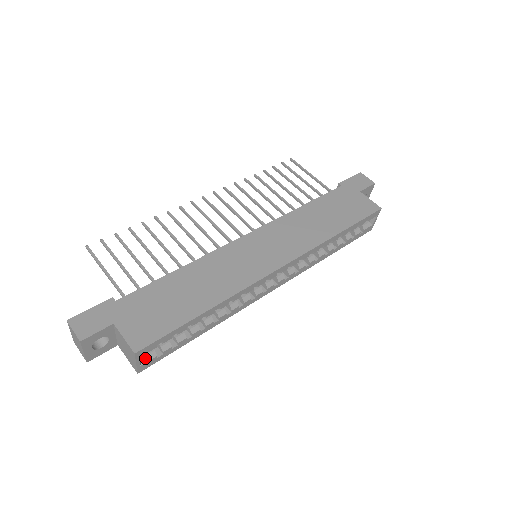
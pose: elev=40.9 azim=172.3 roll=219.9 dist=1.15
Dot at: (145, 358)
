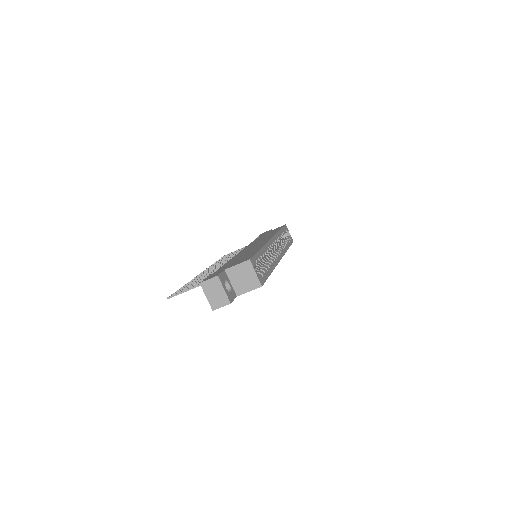
Dot at: occluded
